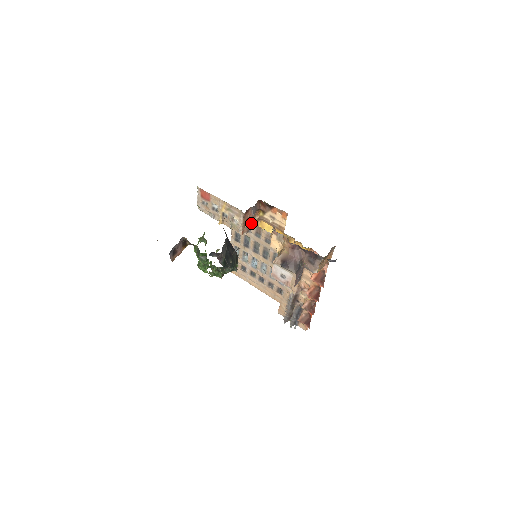
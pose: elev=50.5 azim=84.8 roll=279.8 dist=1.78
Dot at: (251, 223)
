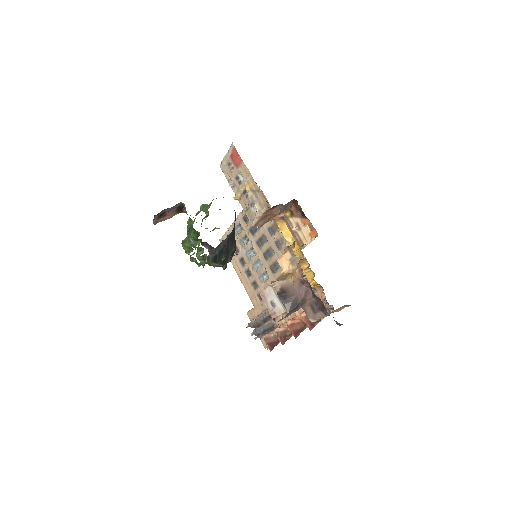
Dot at: (271, 218)
